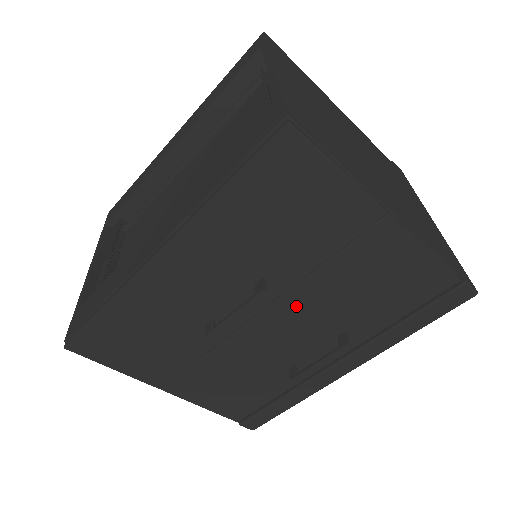
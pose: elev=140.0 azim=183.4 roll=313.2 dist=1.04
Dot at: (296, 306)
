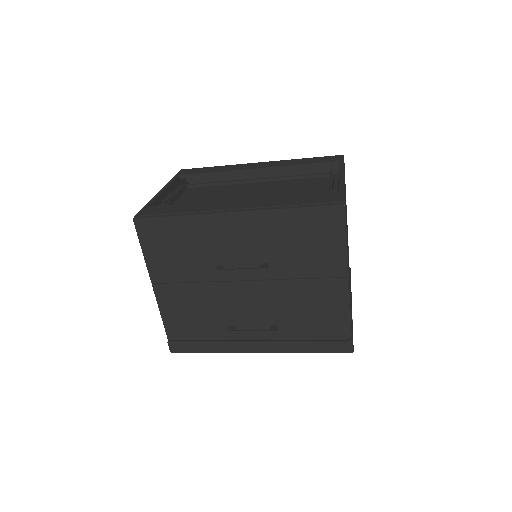
Dot at: (268, 291)
